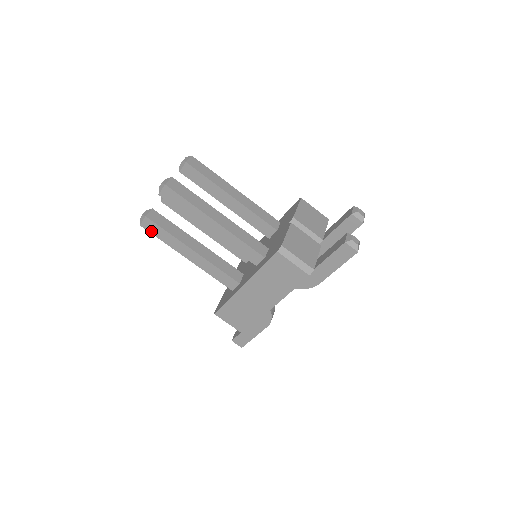
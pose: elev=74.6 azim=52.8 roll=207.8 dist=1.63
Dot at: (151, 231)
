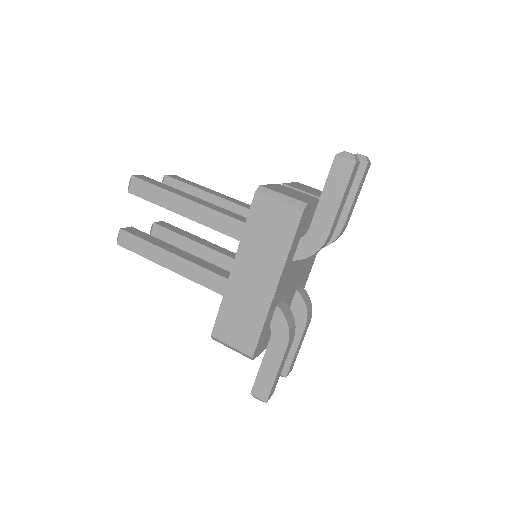
Dot at: (129, 247)
